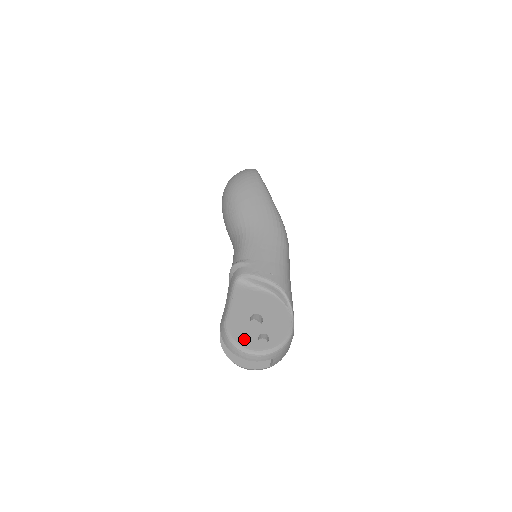
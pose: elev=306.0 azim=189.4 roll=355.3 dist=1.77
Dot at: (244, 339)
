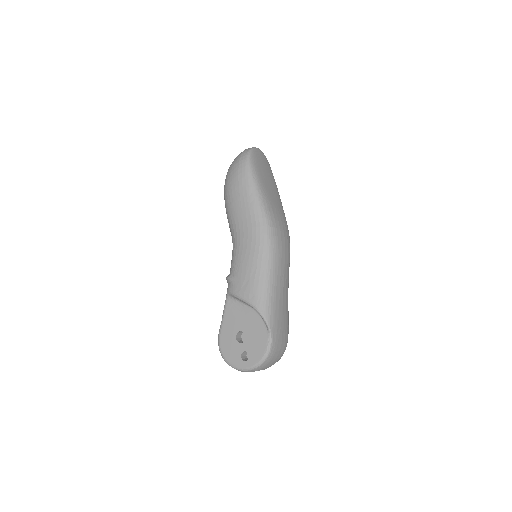
Dot at: (230, 356)
